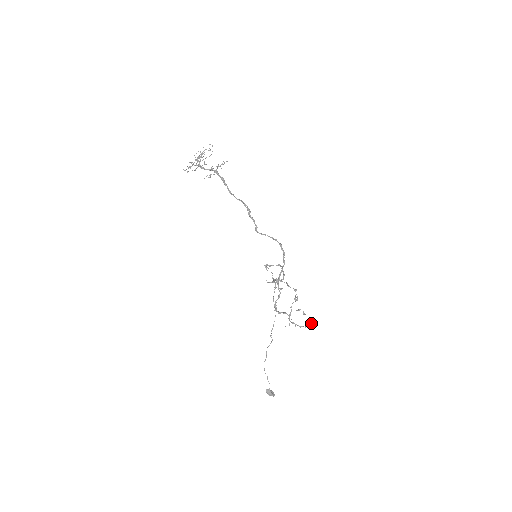
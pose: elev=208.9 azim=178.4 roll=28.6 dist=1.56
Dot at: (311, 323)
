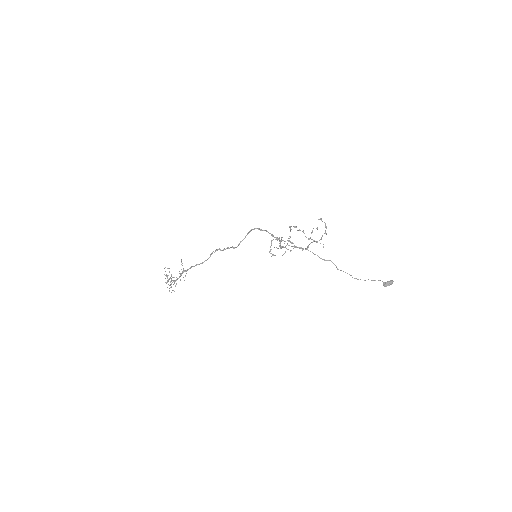
Dot at: (320, 219)
